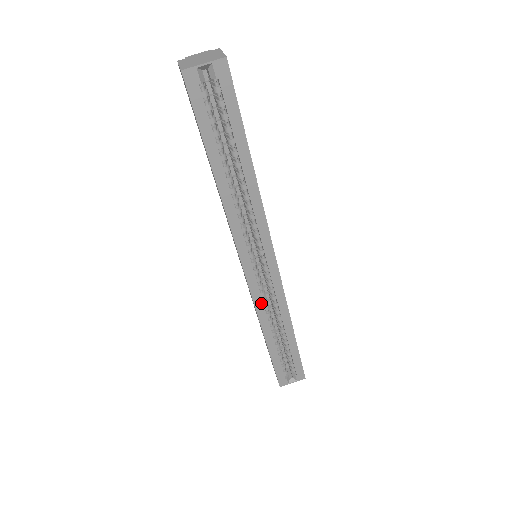
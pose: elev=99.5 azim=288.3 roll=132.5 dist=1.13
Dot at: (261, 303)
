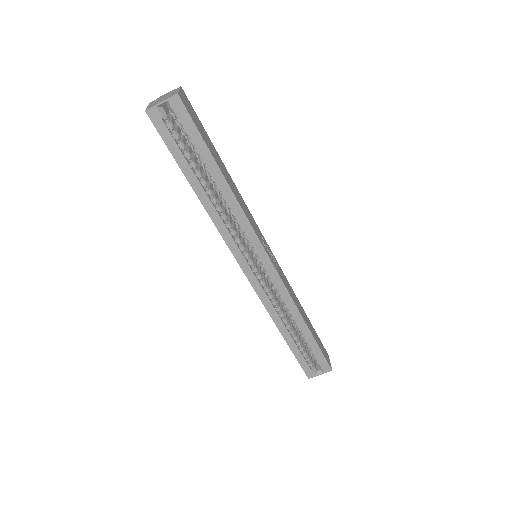
Dot at: (266, 298)
